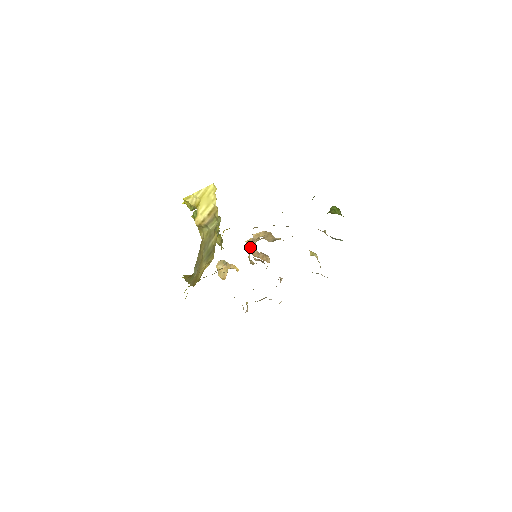
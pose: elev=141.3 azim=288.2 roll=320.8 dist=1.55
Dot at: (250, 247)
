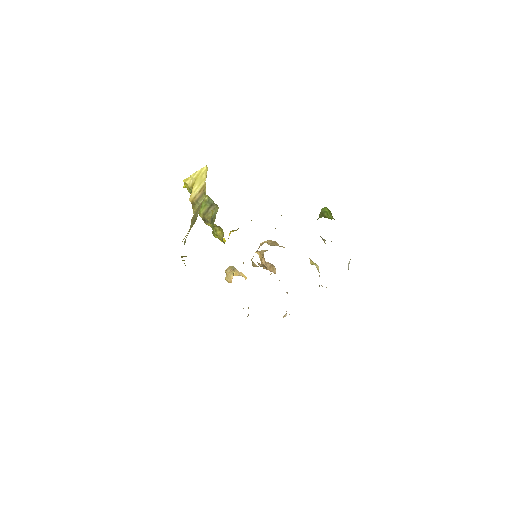
Dot at: (260, 259)
